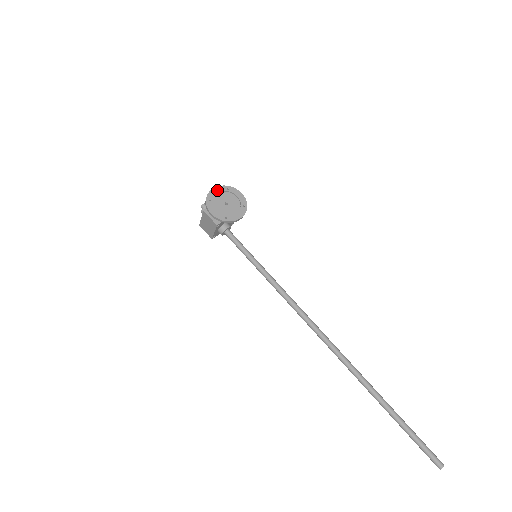
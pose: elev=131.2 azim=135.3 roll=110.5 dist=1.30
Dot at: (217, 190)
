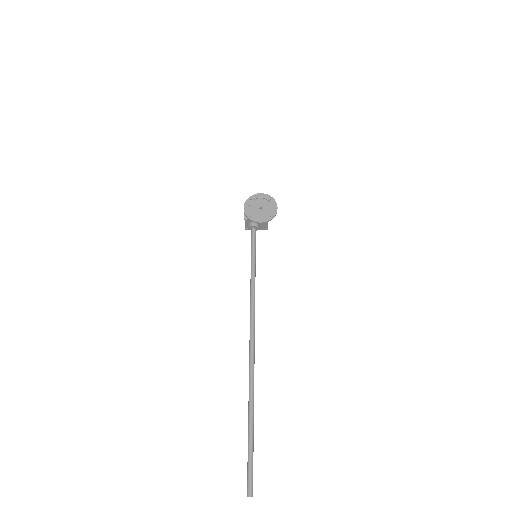
Dot at: (262, 196)
